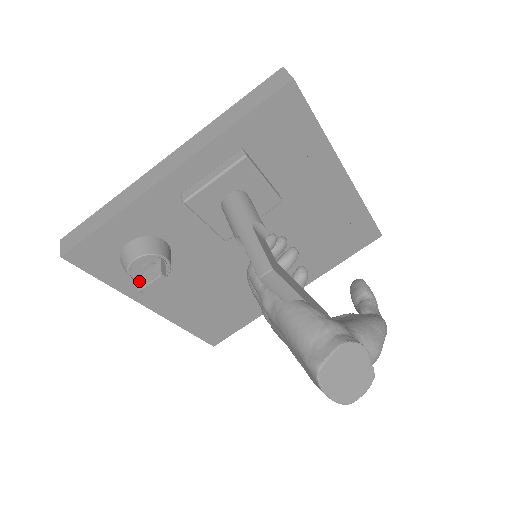
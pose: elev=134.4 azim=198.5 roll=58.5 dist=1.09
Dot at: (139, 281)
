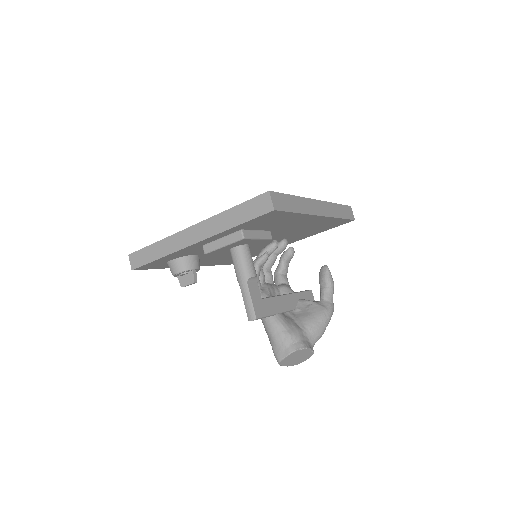
Dot at: (181, 280)
